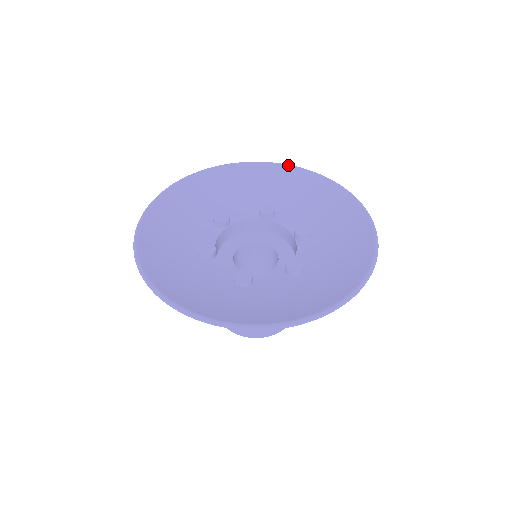
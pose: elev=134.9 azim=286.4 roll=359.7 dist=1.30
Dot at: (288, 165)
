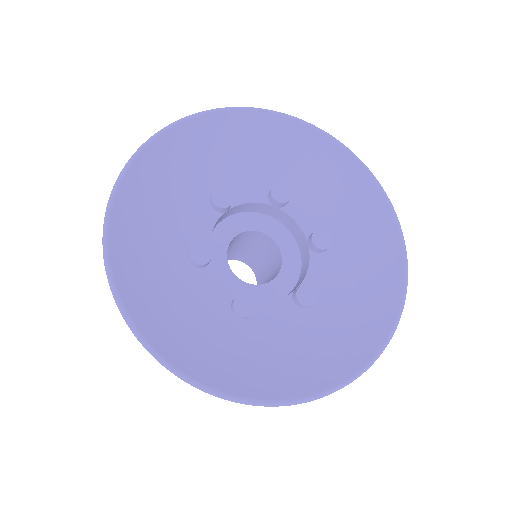
Dot at: (318, 129)
